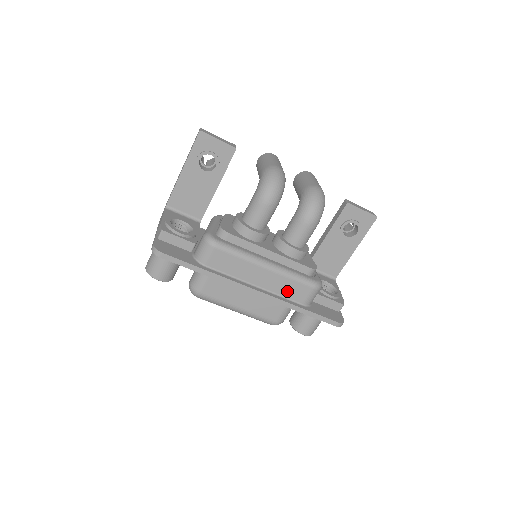
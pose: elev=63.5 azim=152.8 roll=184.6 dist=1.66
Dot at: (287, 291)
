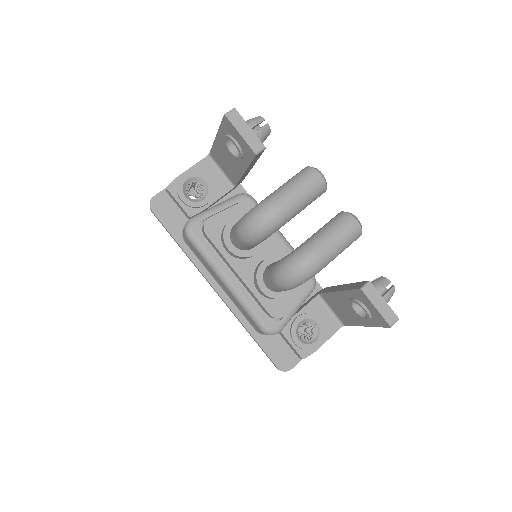
Dot at: (243, 311)
